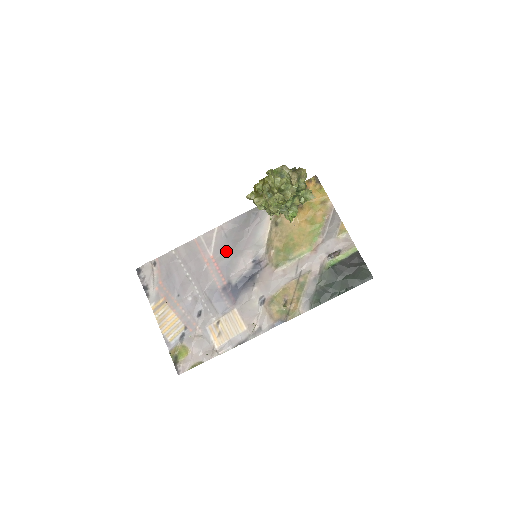
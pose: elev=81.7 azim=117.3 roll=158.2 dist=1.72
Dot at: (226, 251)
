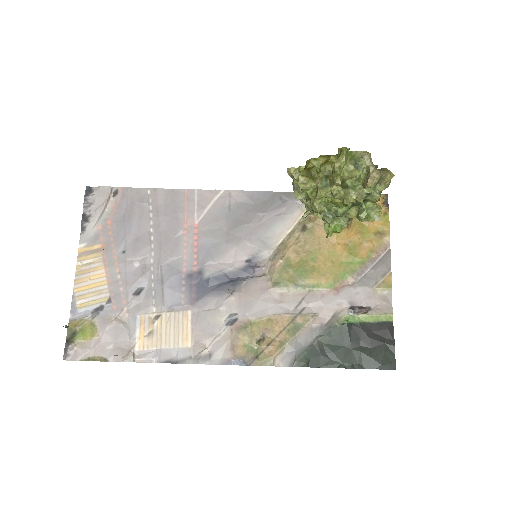
Dot at: (219, 228)
